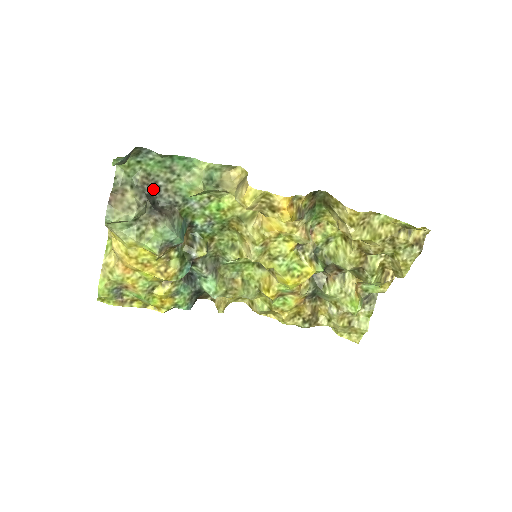
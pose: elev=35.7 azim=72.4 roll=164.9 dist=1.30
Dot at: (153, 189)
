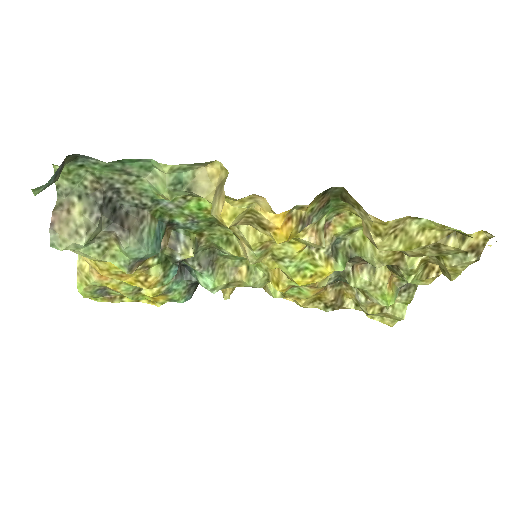
Dot at: (110, 193)
